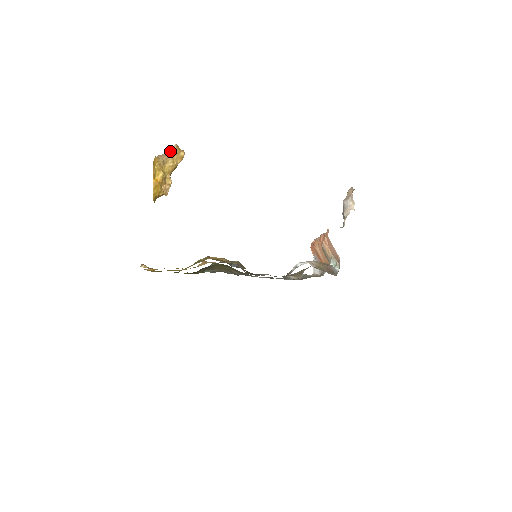
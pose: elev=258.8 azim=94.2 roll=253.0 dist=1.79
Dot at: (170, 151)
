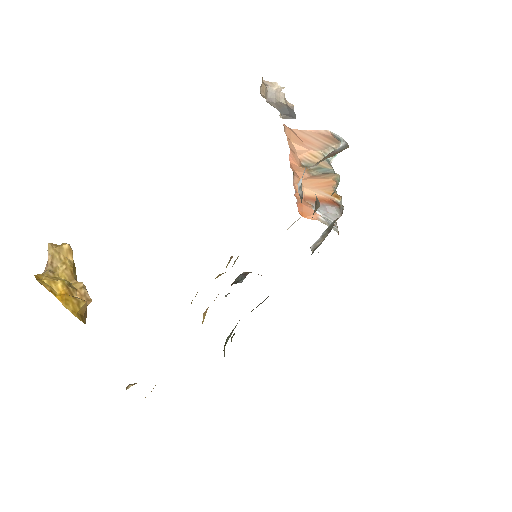
Dot at: (49, 256)
